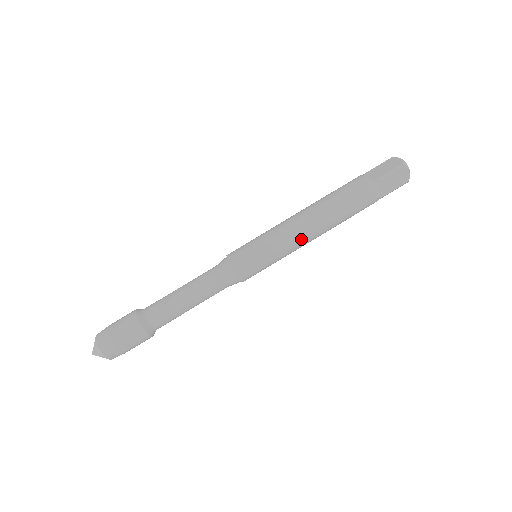
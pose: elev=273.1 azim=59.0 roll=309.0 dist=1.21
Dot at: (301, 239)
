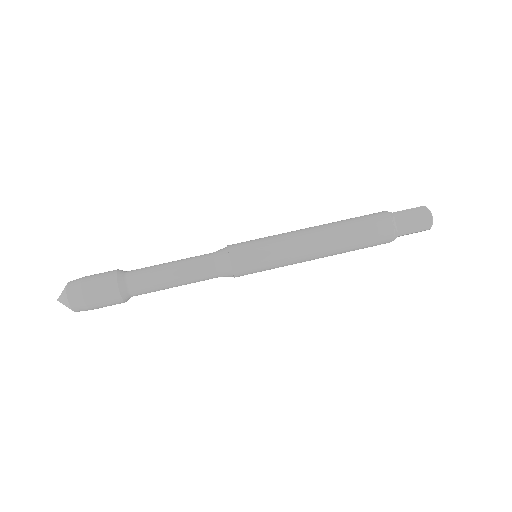
Dot at: (305, 243)
